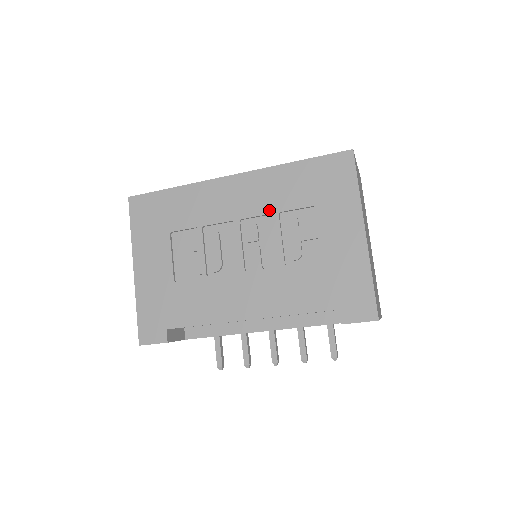
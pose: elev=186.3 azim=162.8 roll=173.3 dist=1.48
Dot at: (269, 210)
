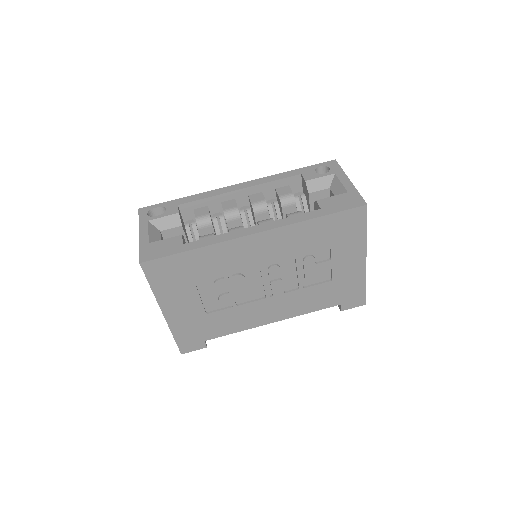
Dot at: (291, 256)
